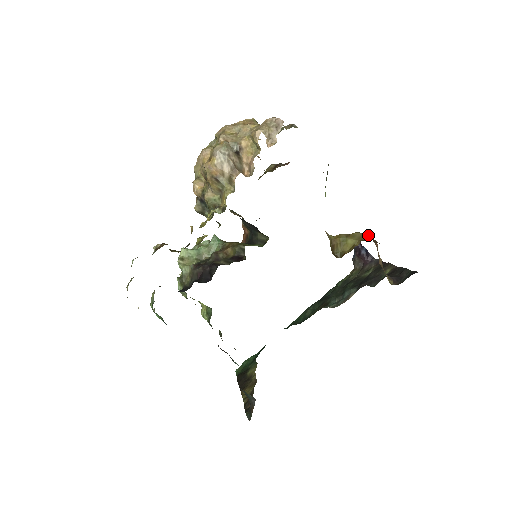
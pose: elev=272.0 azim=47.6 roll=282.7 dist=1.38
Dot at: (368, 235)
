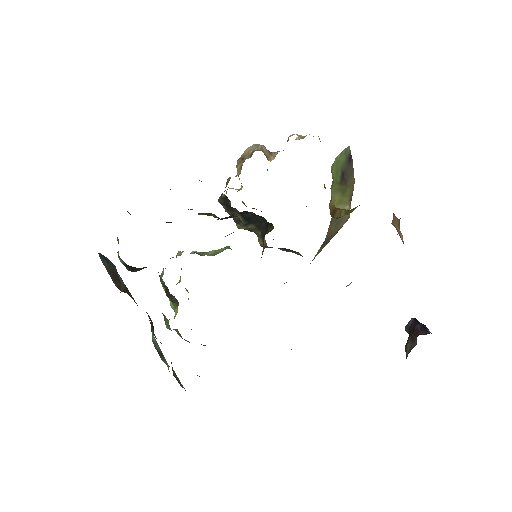
Dot at: occluded
